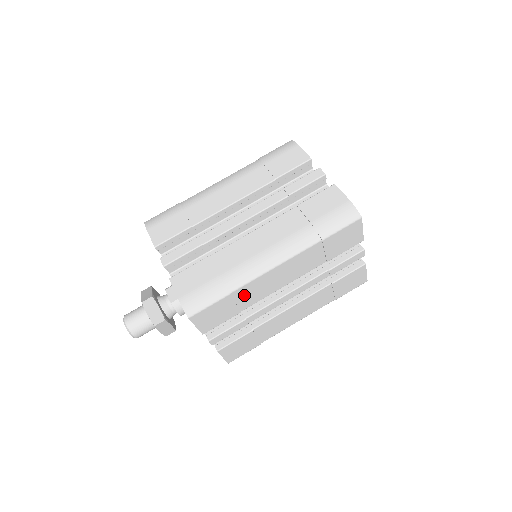
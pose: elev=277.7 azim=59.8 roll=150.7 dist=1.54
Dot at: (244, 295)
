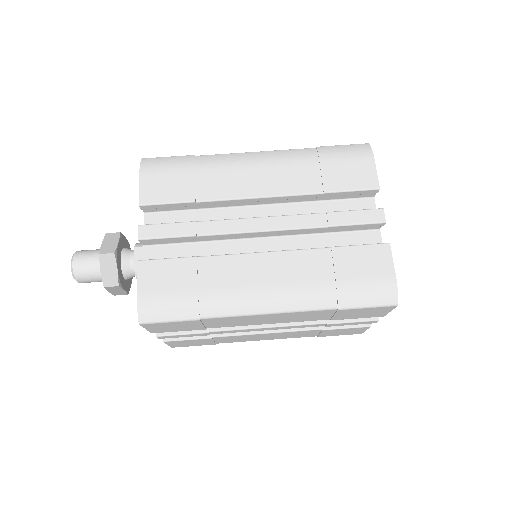
Dot at: (217, 321)
